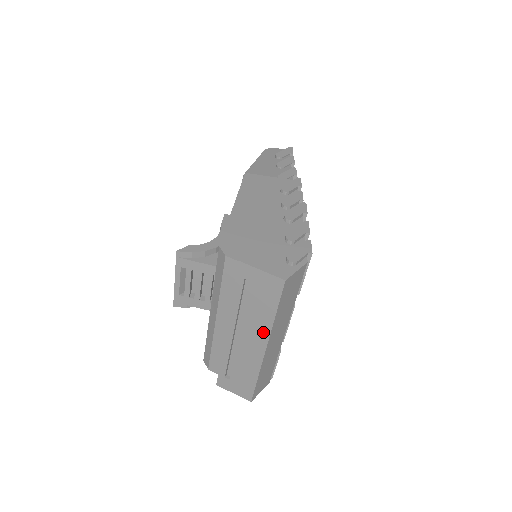
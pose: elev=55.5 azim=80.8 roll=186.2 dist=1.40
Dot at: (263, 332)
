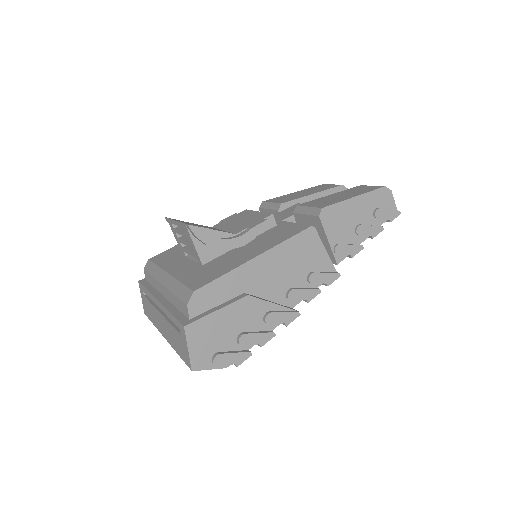
Dot at: (169, 338)
